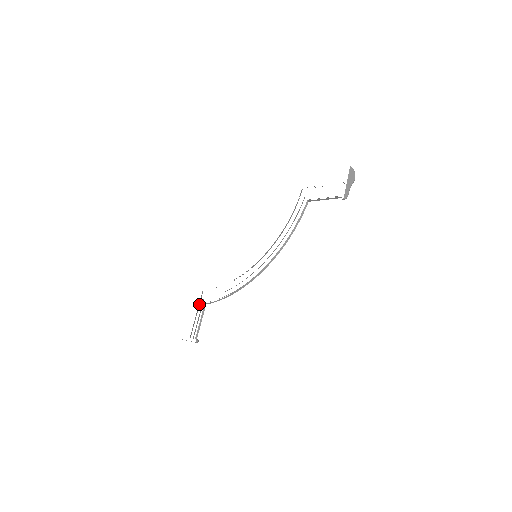
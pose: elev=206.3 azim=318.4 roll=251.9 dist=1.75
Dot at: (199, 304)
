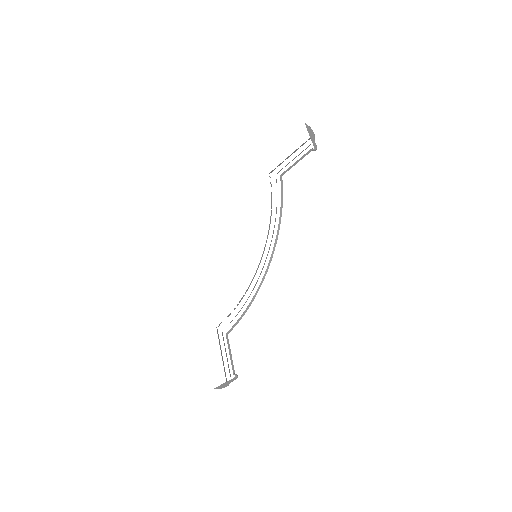
Dot at: (219, 342)
